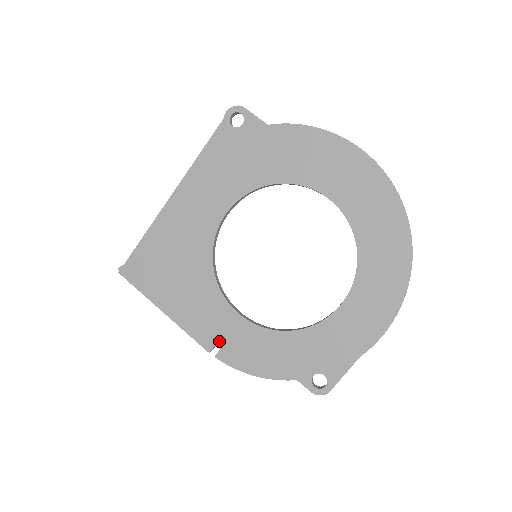
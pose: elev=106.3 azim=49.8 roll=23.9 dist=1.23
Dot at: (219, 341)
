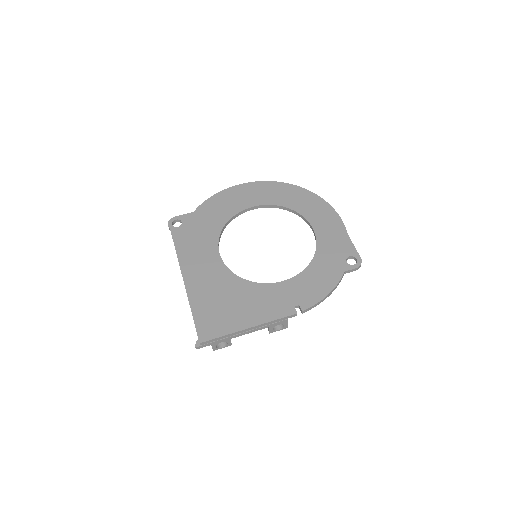
Dot at: (293, 302)
